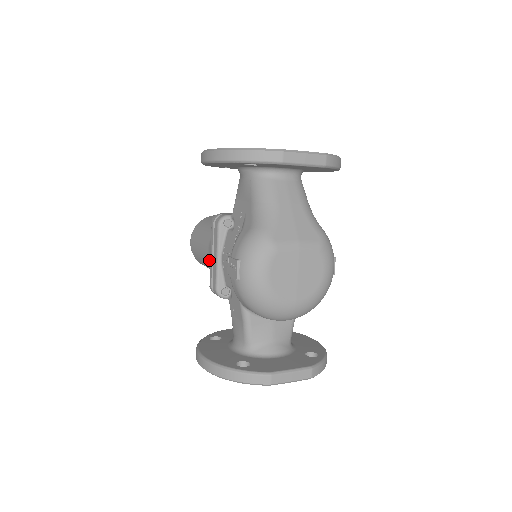
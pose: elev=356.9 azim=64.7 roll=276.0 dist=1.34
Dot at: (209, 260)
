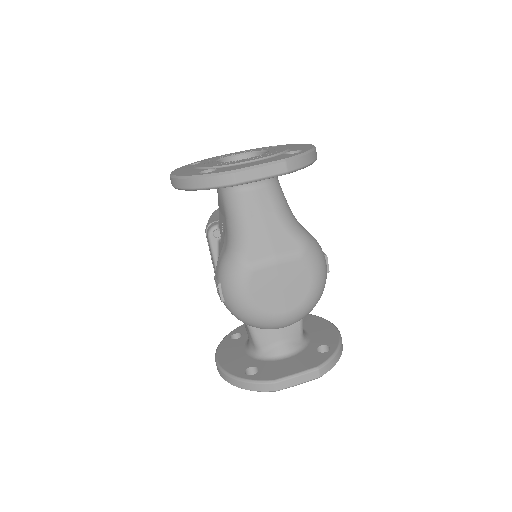
Dot at: occluded
